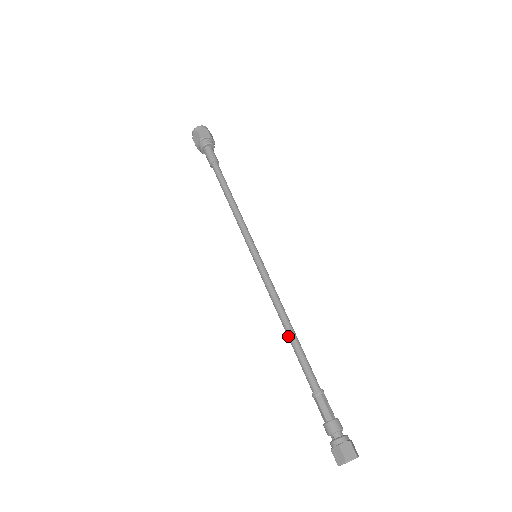
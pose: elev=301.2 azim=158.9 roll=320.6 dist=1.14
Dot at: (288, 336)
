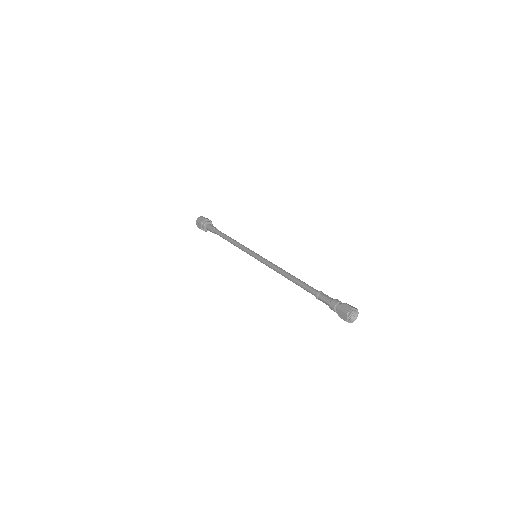
Dot at: (291, 277)
